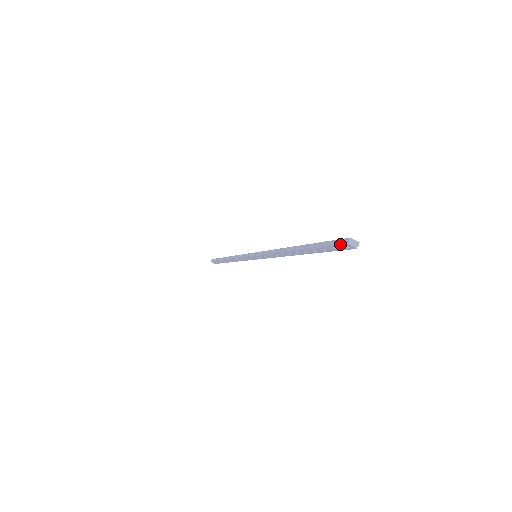
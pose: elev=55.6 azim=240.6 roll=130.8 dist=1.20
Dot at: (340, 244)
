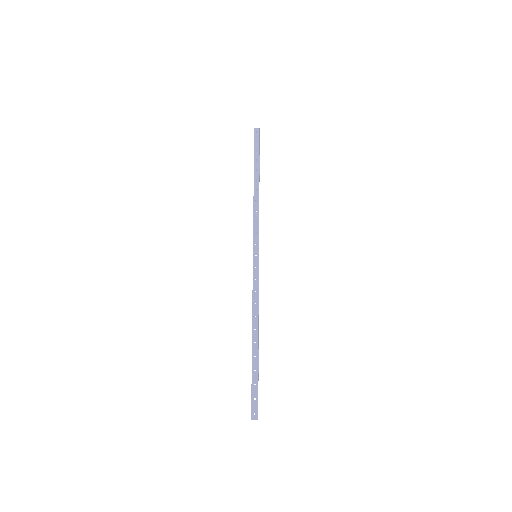
Dot at: (251, 411)
